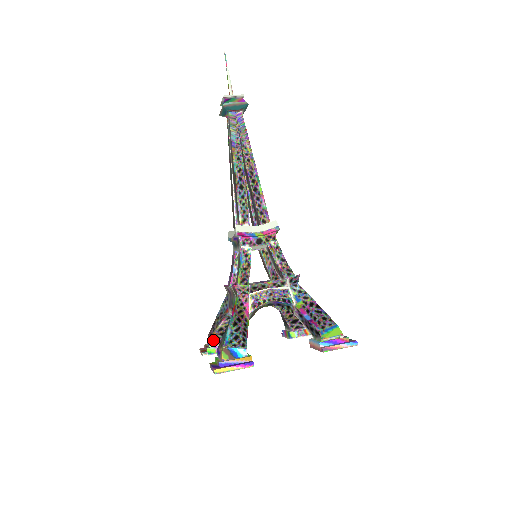
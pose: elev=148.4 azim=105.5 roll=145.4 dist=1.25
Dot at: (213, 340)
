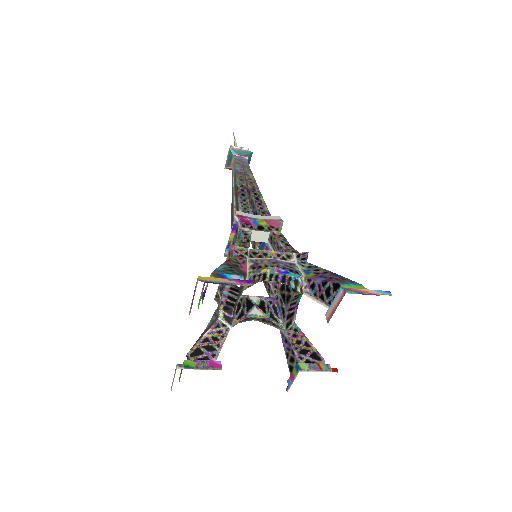
Dot at: (194, 354)
